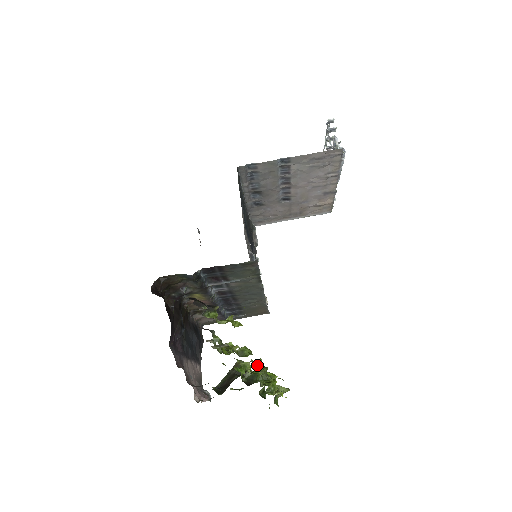
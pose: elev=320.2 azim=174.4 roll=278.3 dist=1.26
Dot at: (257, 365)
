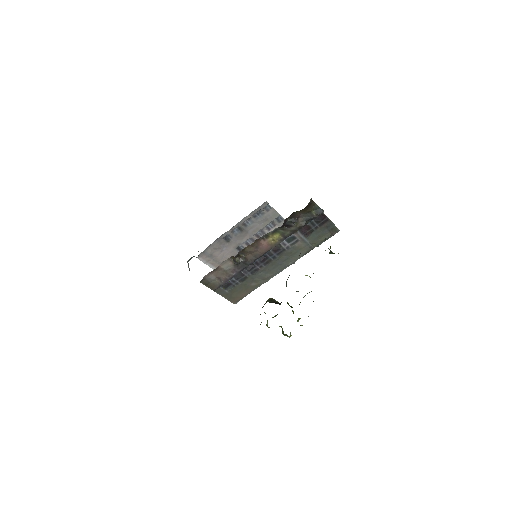
Dot at: occluded
